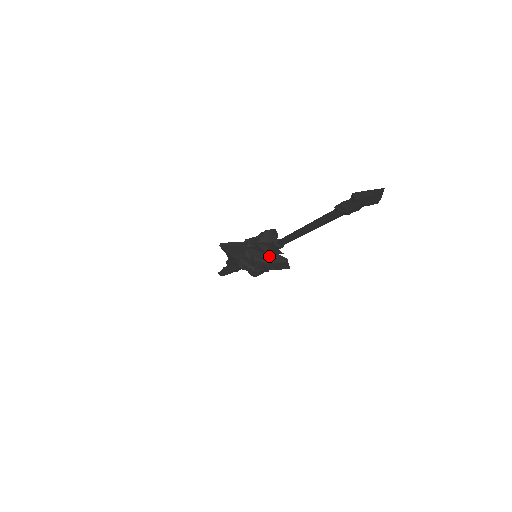
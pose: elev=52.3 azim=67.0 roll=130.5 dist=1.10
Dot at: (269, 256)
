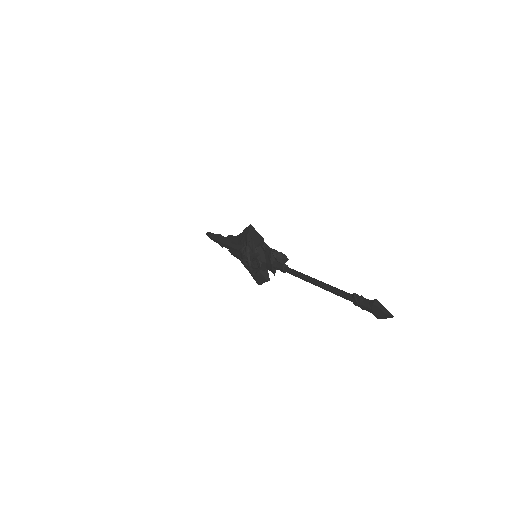
Dot at: (265, 266)
